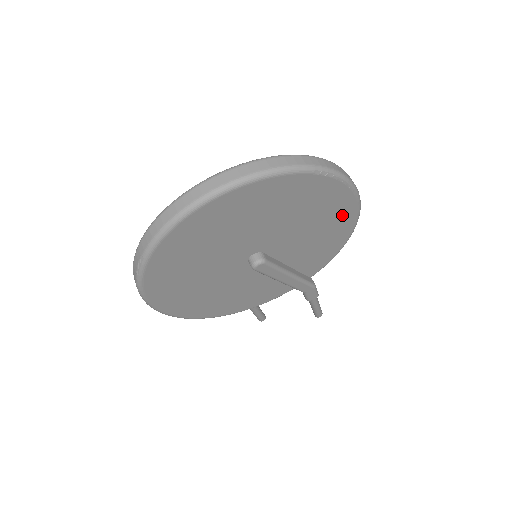
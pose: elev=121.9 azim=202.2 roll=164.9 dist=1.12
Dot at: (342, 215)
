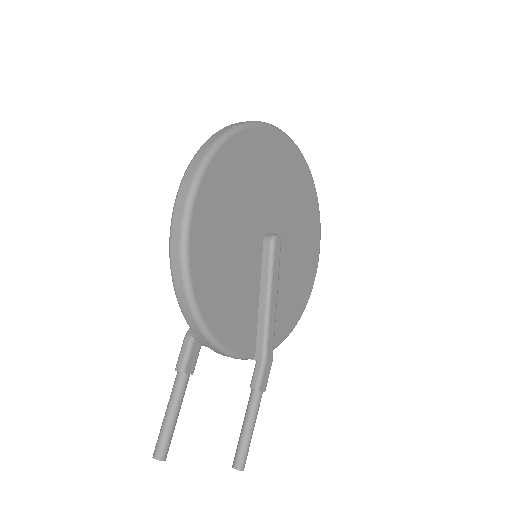
Dot at: (308, 273)
